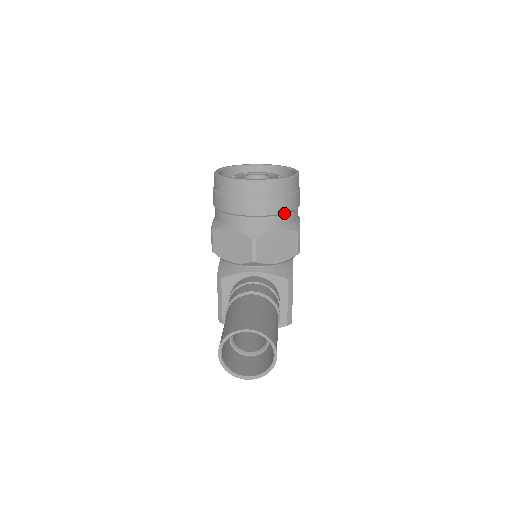
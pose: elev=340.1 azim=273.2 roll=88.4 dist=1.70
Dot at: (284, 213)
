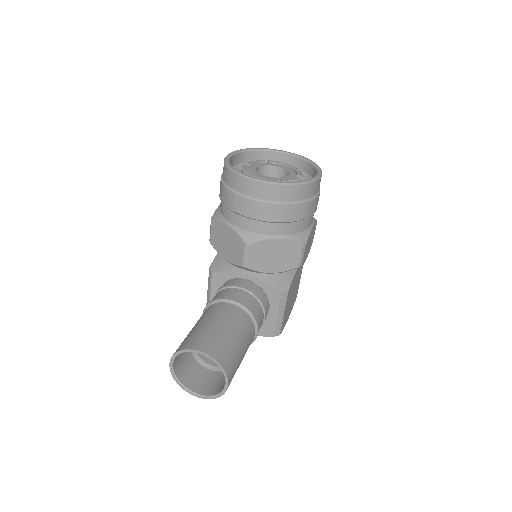
Dot at: (289, 222)
